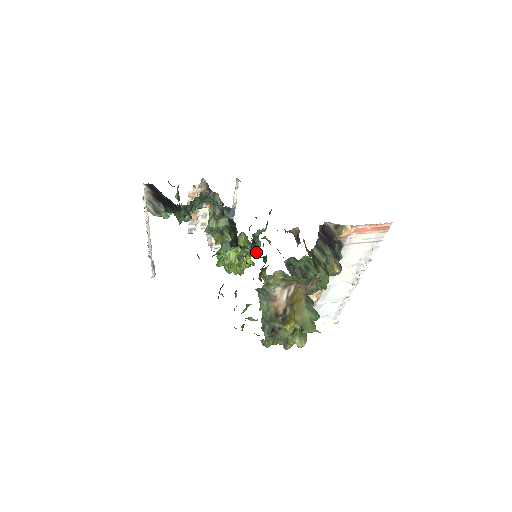
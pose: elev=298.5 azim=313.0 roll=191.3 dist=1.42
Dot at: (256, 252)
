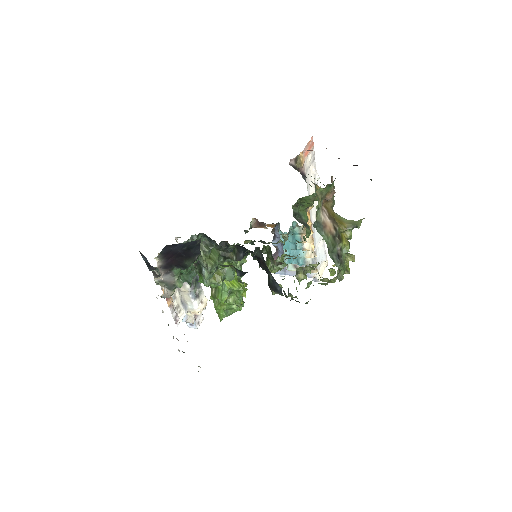
Dot at: occluded
